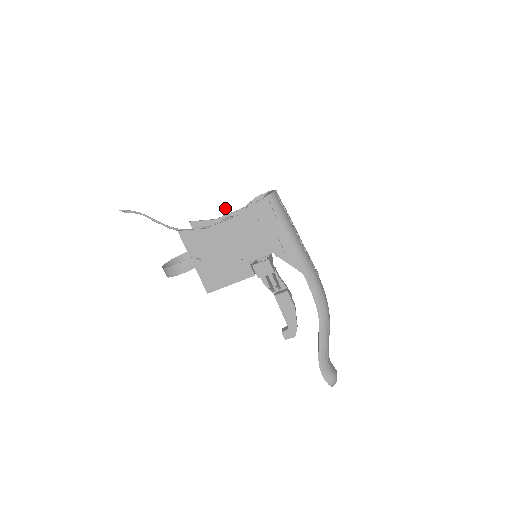
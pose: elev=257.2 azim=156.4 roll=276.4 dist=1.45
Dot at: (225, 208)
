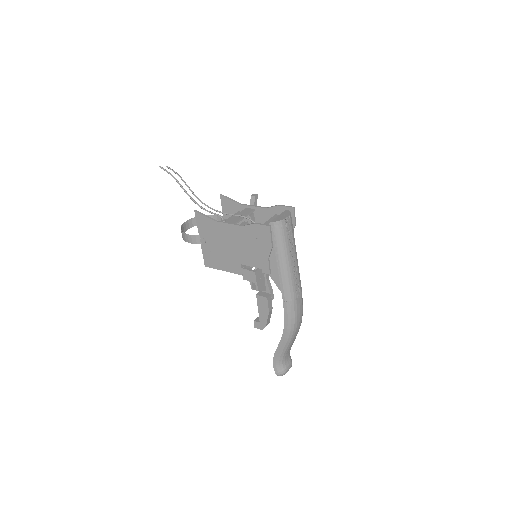
Dot at: (254, 197)
